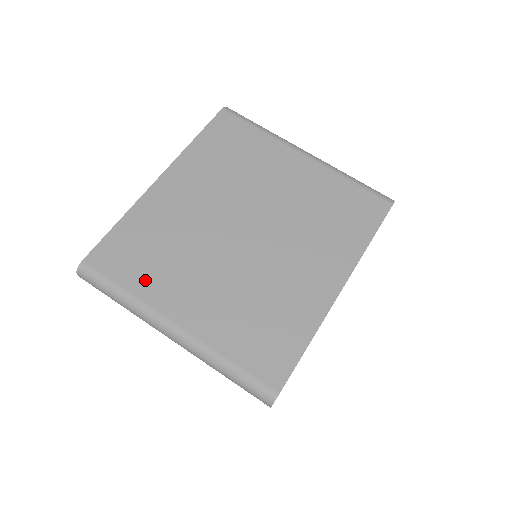
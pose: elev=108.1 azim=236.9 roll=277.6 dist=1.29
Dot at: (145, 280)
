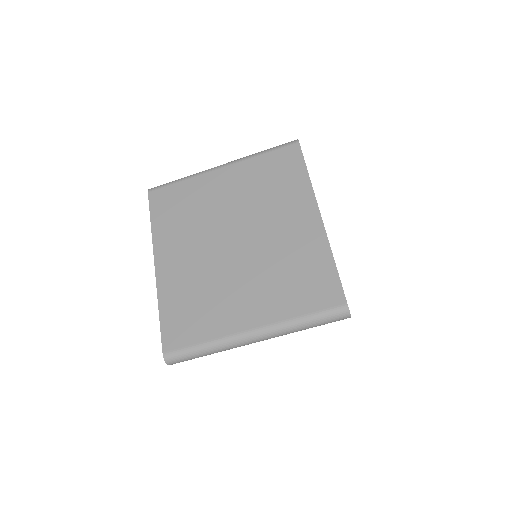
Dot at: (209, 326)
